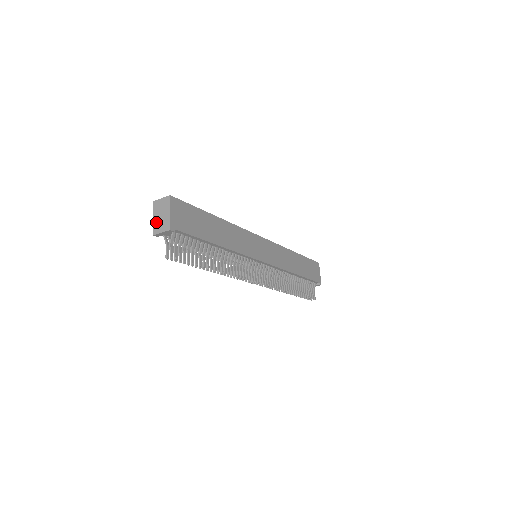
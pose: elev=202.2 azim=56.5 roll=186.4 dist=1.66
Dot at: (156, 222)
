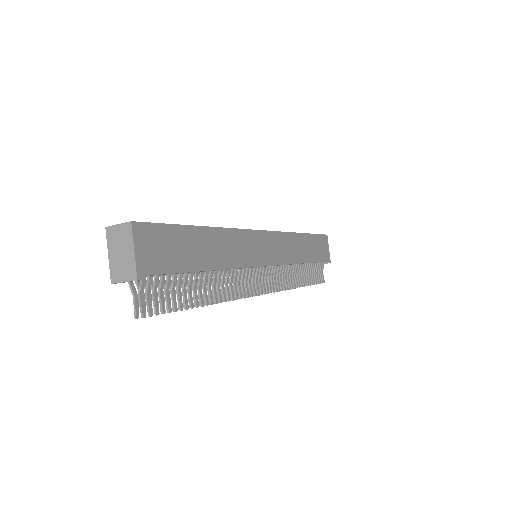
Dot at: (113, 263)
